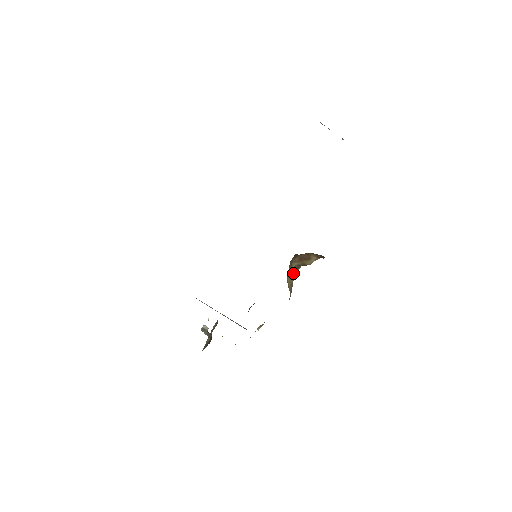
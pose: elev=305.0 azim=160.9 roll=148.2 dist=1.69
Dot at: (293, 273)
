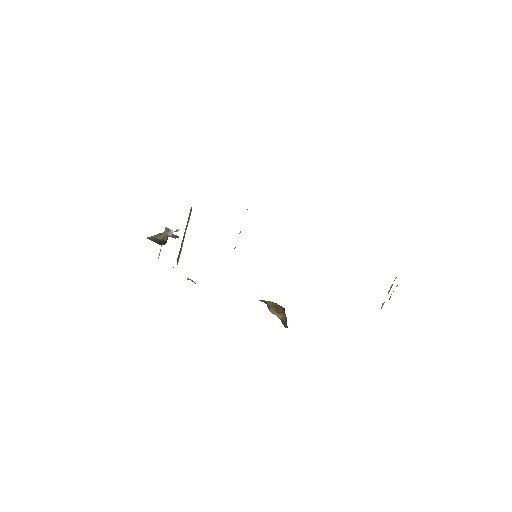
Dot at: occluded
